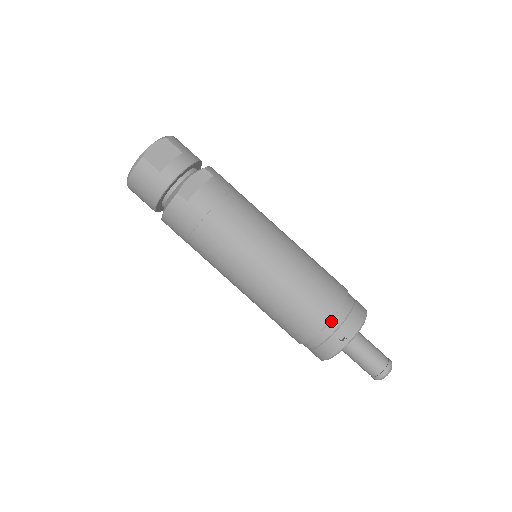
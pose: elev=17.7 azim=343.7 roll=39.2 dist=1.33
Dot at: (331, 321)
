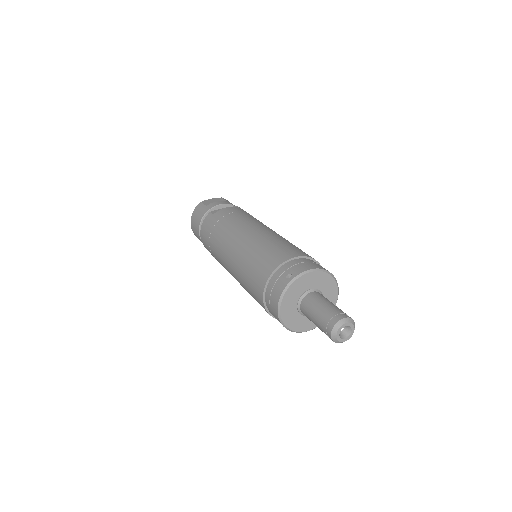
Dot at: (284, 265)
